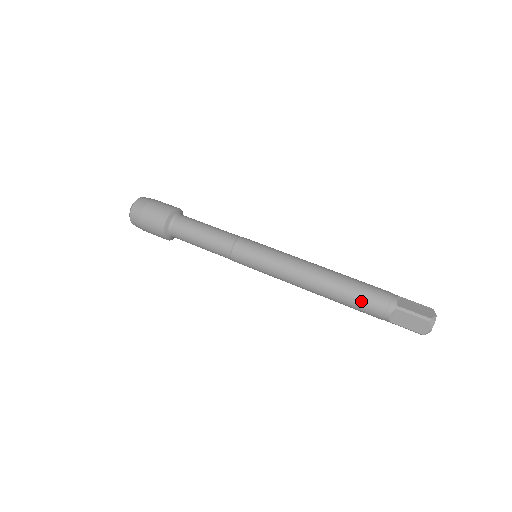
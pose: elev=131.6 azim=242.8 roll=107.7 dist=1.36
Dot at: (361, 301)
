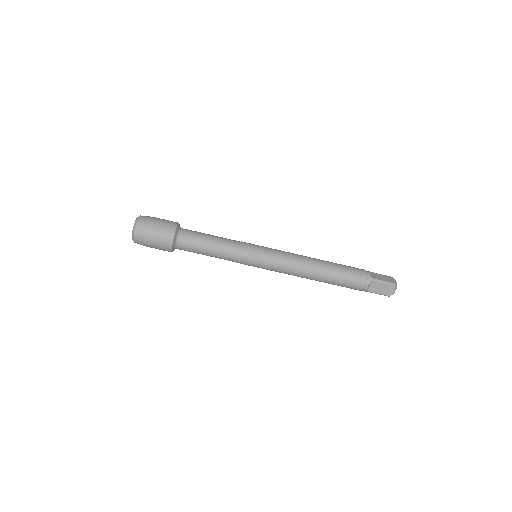
Dot at: (342, 286)
